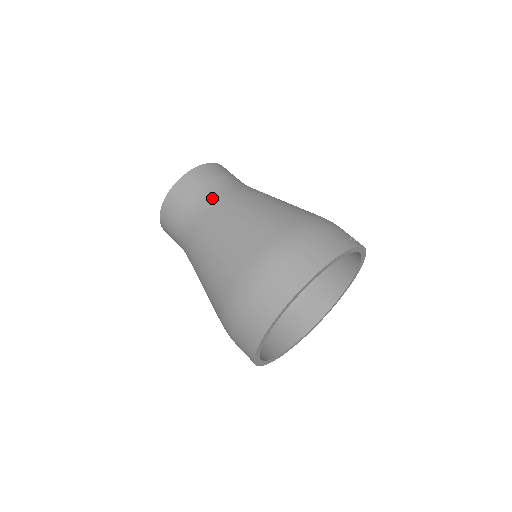
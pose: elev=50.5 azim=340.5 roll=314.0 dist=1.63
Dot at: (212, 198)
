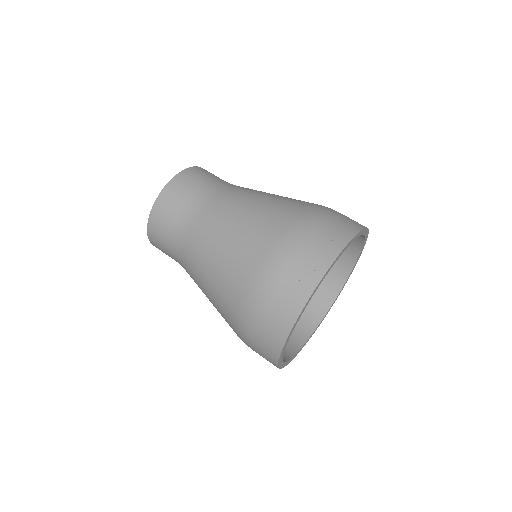
Dot at: (186, 228)
